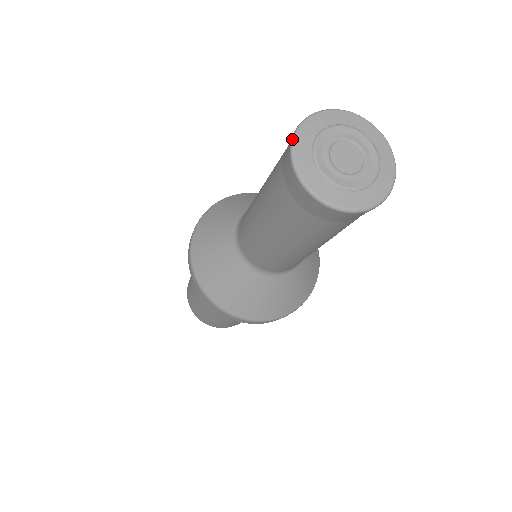
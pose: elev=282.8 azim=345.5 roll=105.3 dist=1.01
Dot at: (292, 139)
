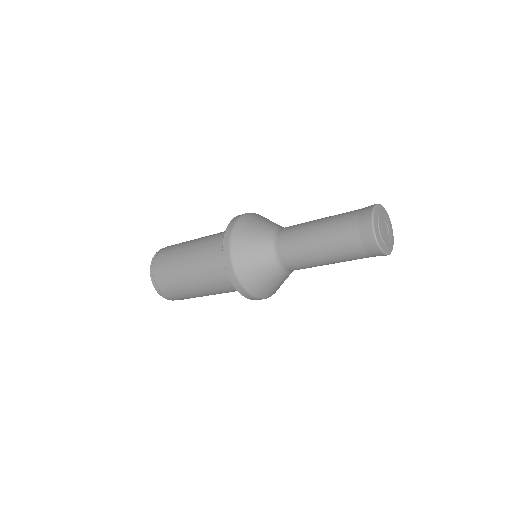
Dot at: (381, 205)
